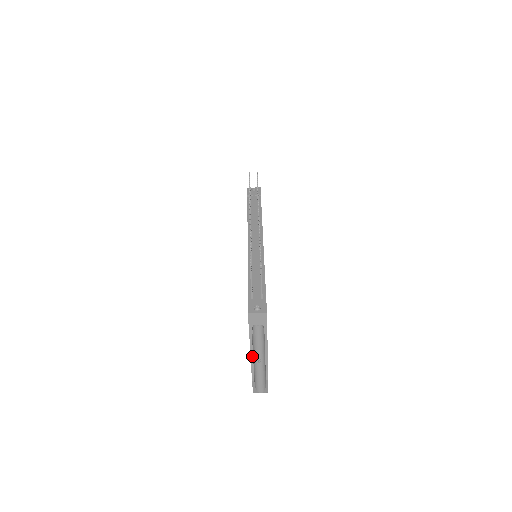
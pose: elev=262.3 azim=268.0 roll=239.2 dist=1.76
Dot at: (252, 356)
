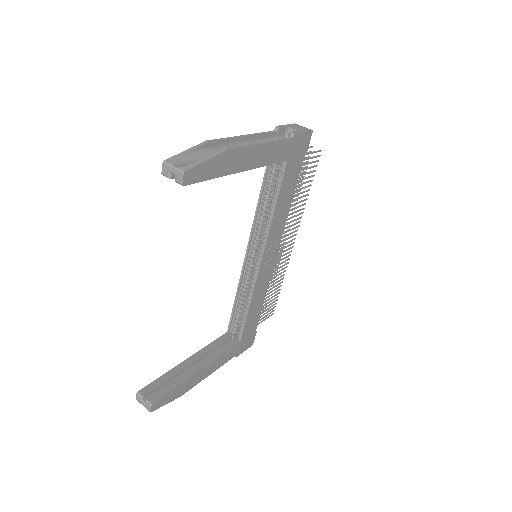
Dot at: (247, 136)
